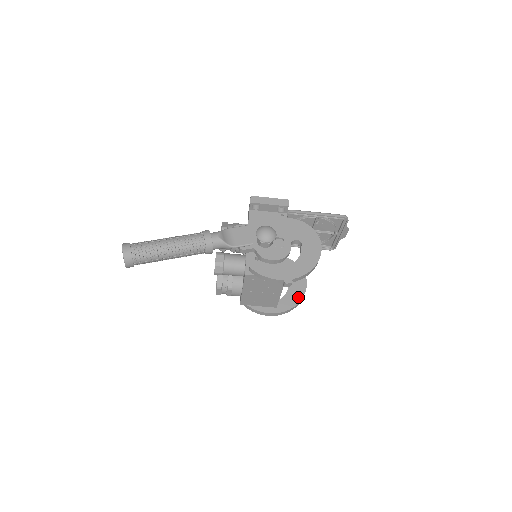
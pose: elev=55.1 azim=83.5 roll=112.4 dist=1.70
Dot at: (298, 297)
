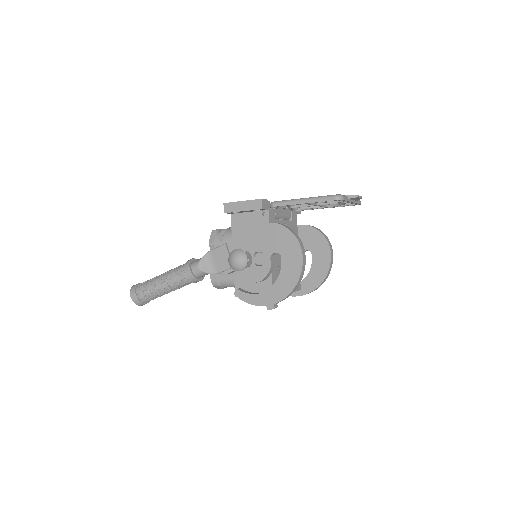
Dot at: (322, 274)
